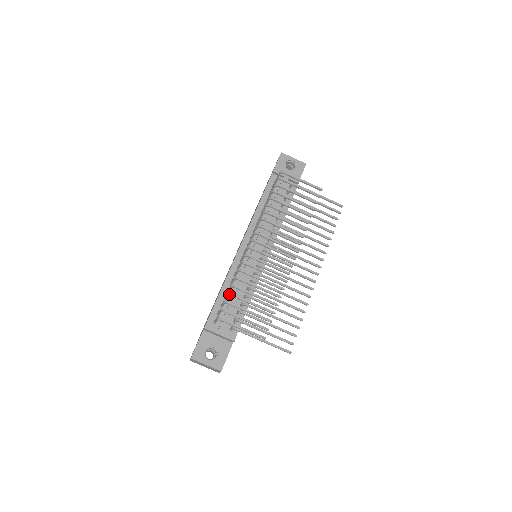
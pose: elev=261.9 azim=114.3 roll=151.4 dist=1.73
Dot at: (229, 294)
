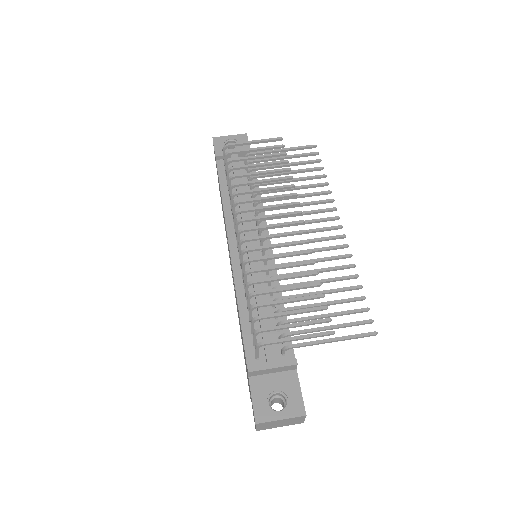
Dot at: (252, 307)
